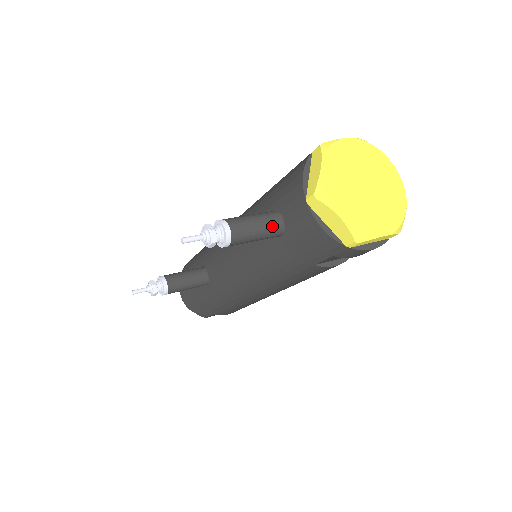
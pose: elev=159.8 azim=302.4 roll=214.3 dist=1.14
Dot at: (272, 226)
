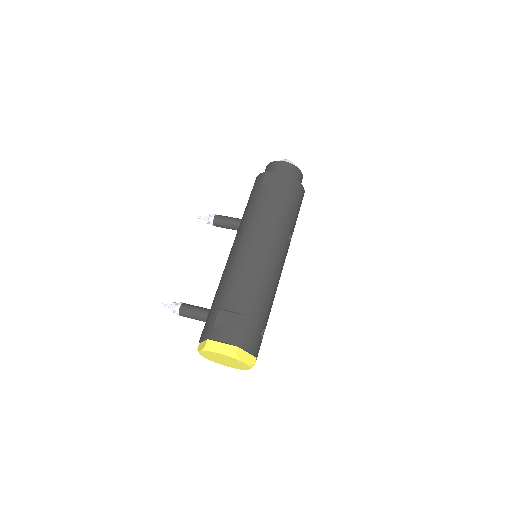
Dot at: occluded
